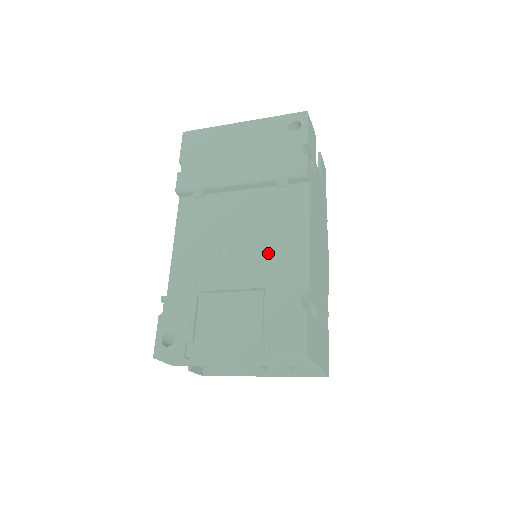
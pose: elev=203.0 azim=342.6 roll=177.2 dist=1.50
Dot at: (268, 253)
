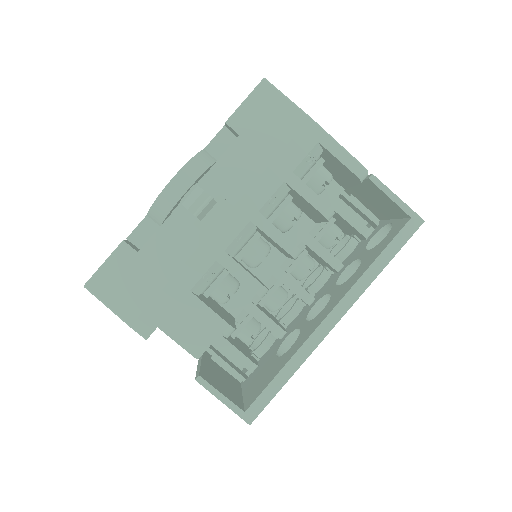
Dot at: occluded
